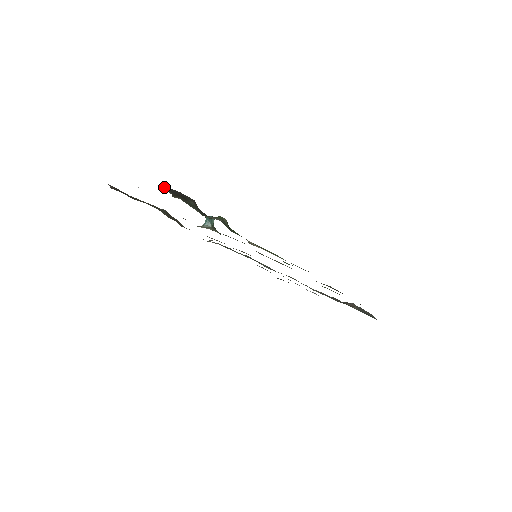
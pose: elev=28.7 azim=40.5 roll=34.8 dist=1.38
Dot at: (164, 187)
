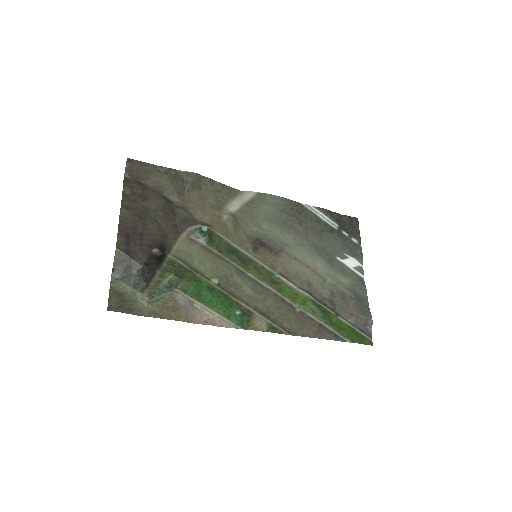
Dot at: (116, 252)
